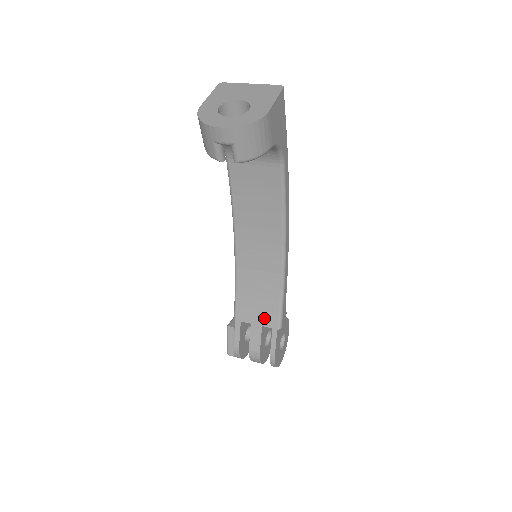
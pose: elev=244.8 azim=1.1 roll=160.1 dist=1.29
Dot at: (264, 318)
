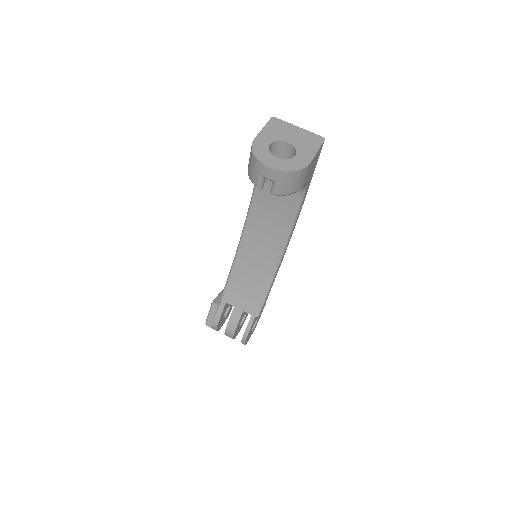
Dot at: (247, 305)
